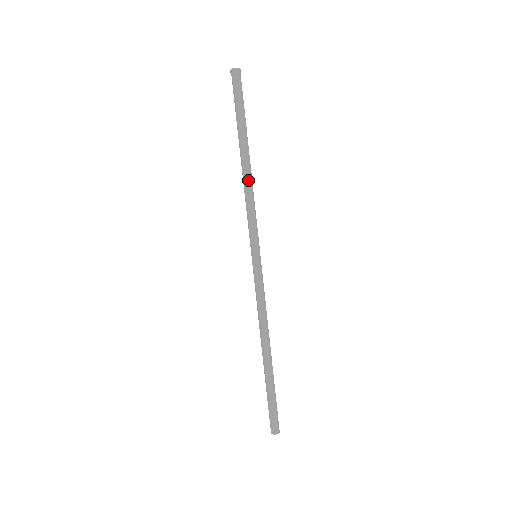
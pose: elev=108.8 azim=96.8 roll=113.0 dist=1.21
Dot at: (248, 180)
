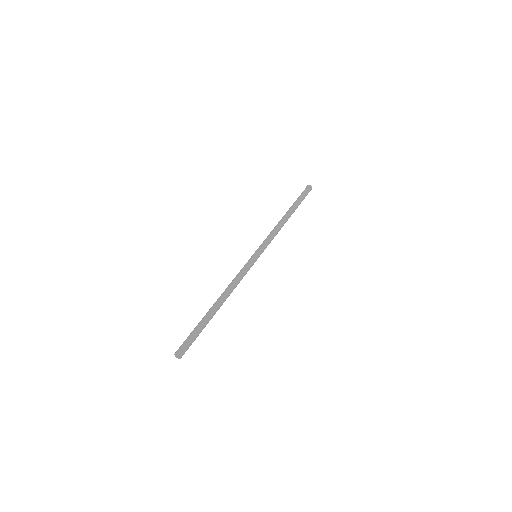
Dot at: (281, 223)
